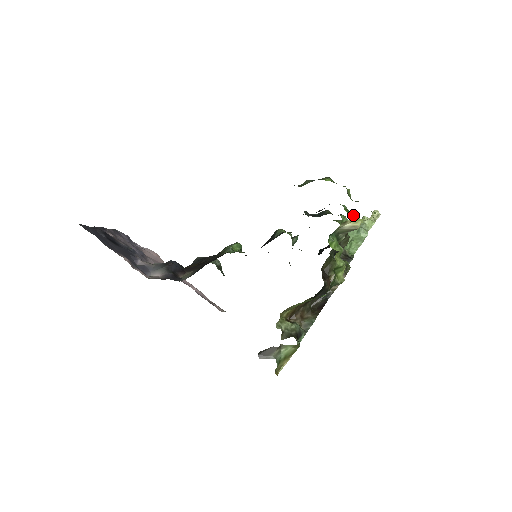
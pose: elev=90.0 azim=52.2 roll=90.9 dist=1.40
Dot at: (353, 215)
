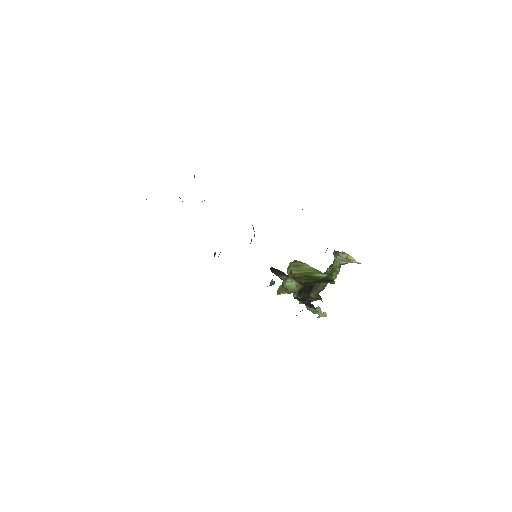
Dot at: (340, 265)
